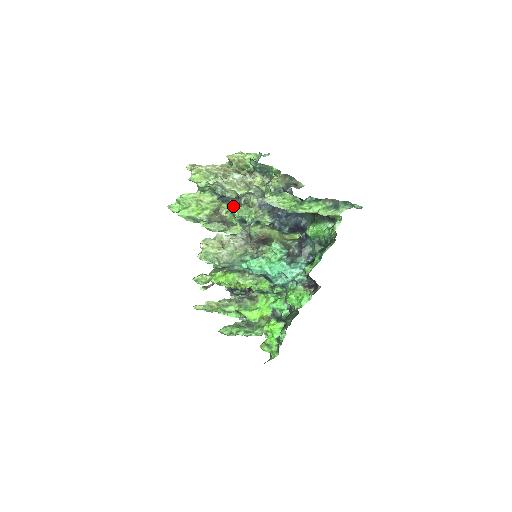
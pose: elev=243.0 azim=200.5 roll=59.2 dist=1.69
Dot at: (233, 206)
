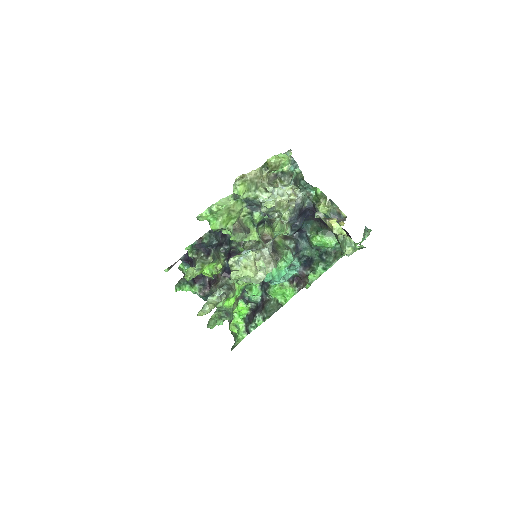
Dot at: (257, 213)
